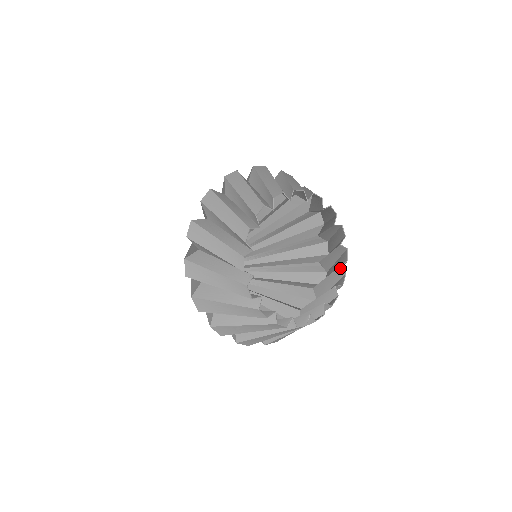
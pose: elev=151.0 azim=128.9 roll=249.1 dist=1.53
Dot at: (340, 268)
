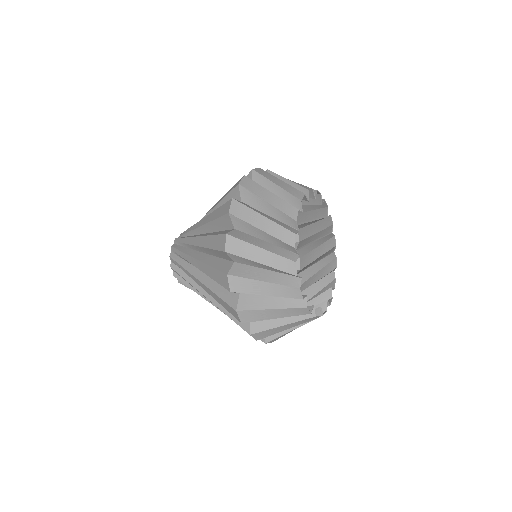
Dot at: occluded
